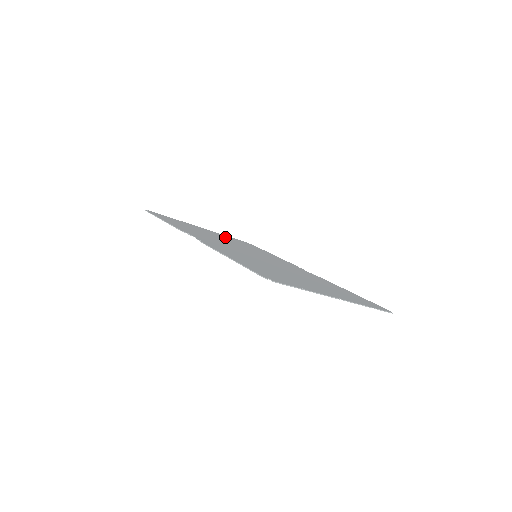
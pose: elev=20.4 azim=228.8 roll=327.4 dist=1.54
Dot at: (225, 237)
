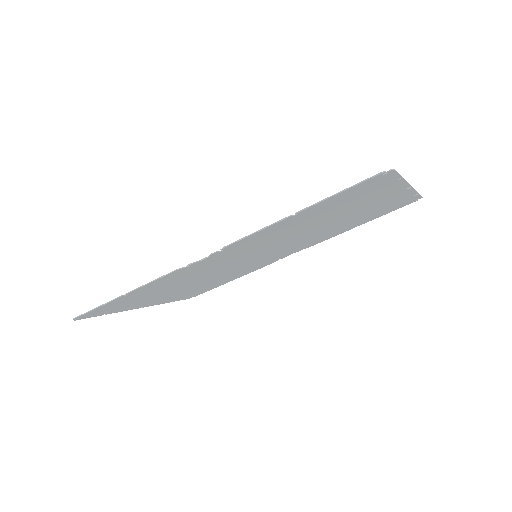
Dot at: (178, 294)
